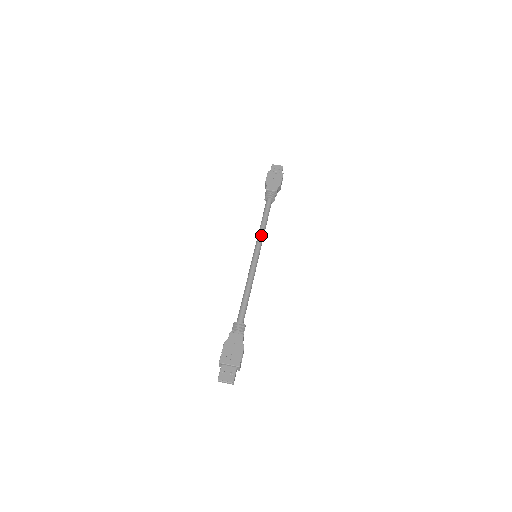
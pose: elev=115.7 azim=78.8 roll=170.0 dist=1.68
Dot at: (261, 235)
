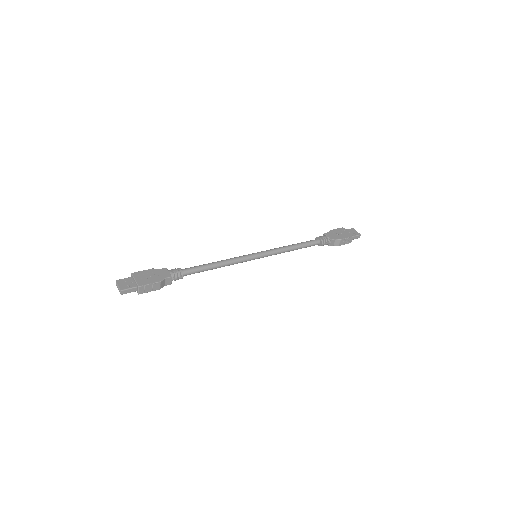
Dot at: (278, 249)
